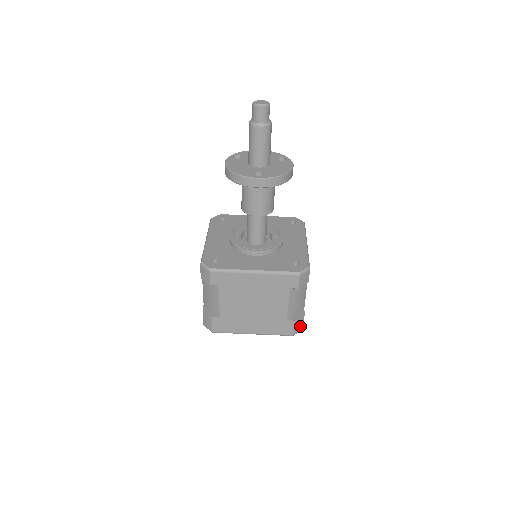
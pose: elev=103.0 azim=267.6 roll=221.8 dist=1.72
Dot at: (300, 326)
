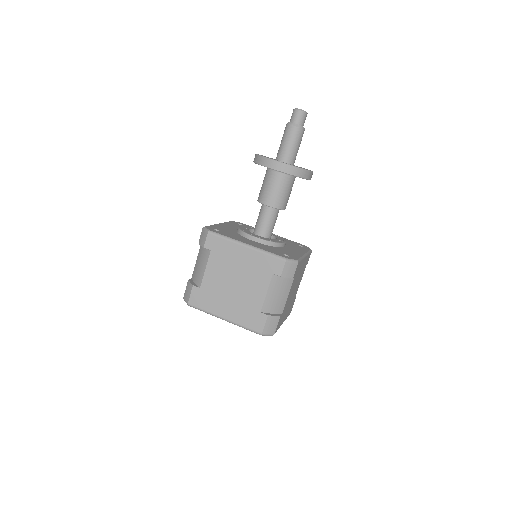
Dot at: (272, 328)
